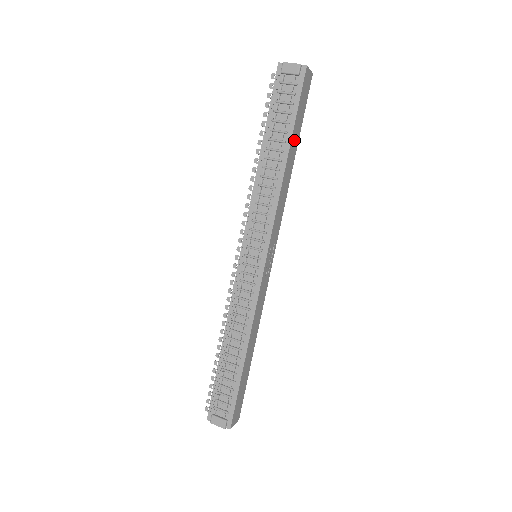
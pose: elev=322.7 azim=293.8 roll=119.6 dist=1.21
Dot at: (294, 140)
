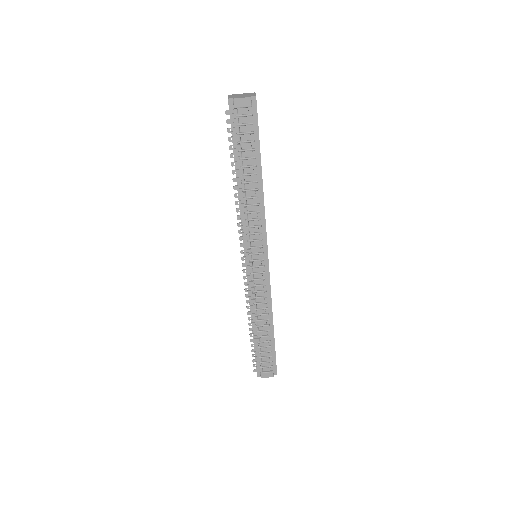
Dot at: occluded
